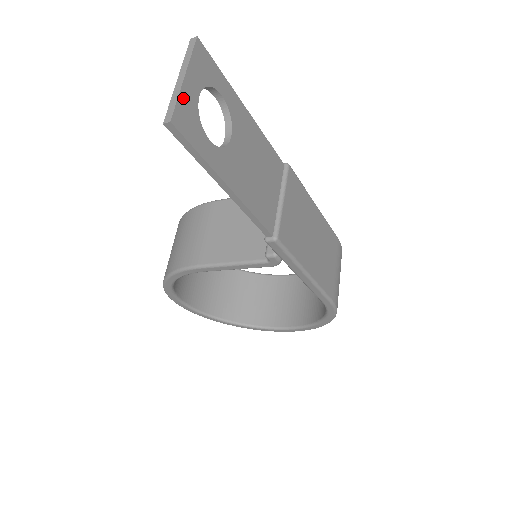
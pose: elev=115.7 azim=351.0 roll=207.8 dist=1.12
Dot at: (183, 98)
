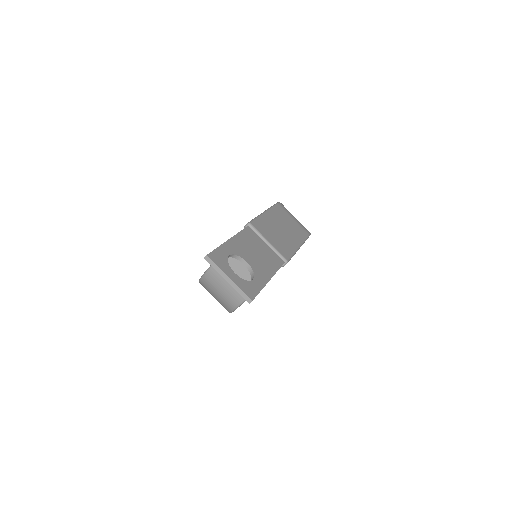
Dot at: (239, 286)
